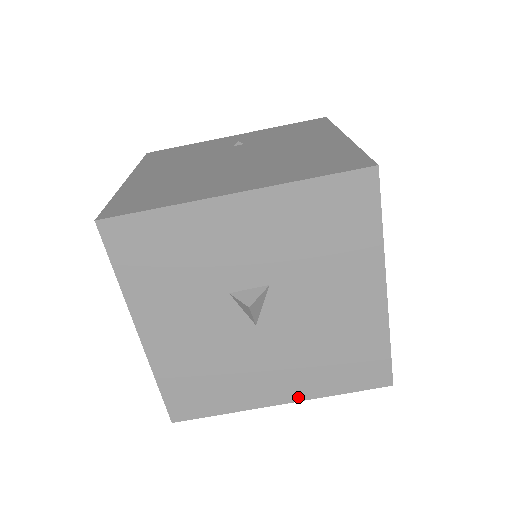
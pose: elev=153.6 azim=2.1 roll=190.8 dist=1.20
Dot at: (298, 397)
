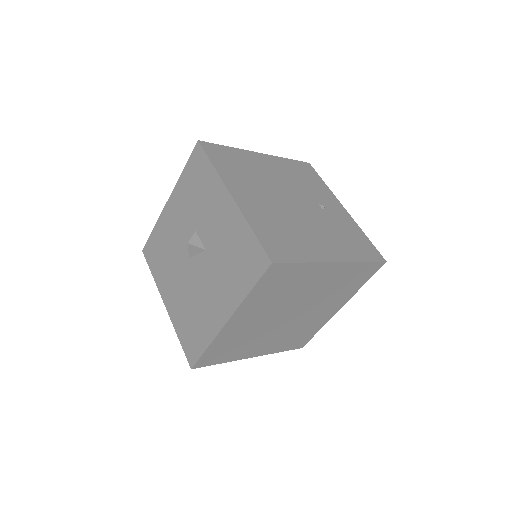
Dot at: (170, 312)
